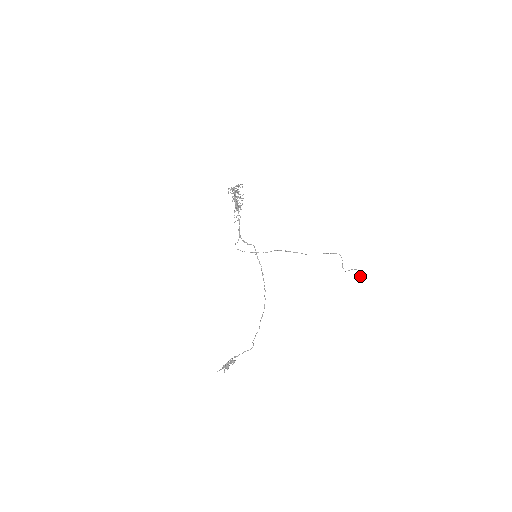
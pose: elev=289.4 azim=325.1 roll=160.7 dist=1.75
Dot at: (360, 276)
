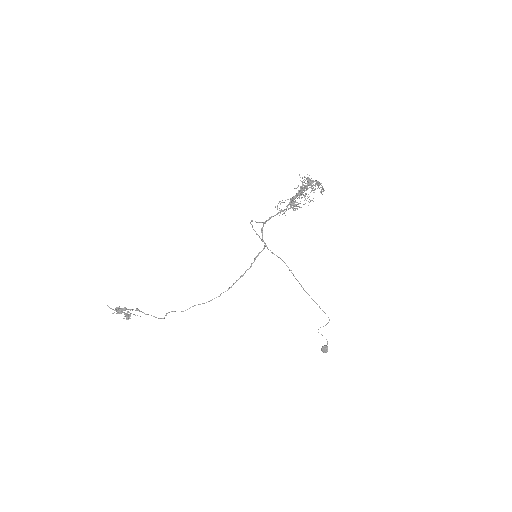
Dot at: (323, 349)
